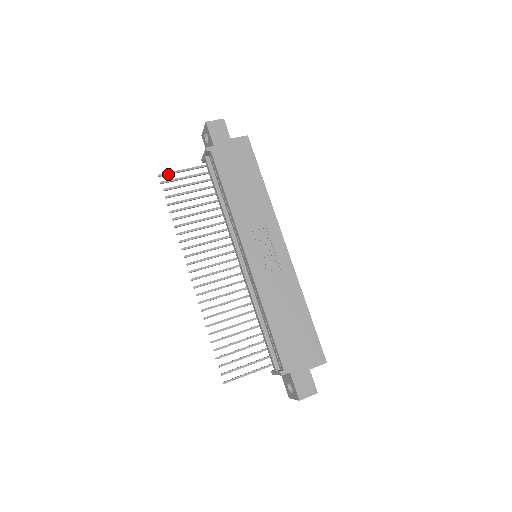
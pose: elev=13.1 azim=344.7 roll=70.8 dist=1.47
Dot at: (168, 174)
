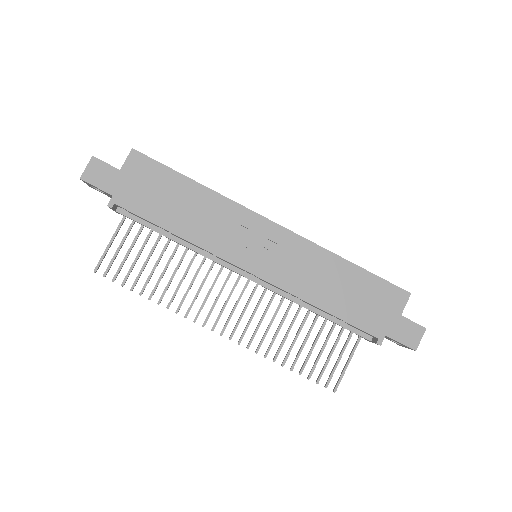
Dot at: (101, 261)
